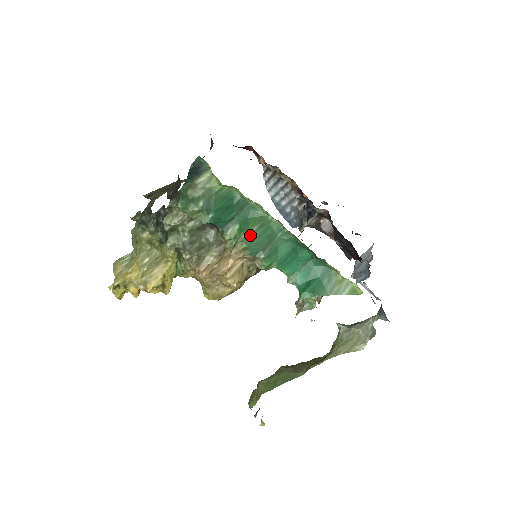
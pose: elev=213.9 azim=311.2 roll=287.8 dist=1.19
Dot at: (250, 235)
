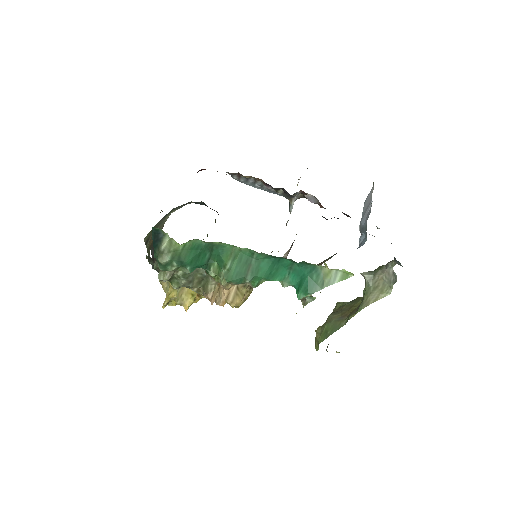
Dot at: (228, 270)
